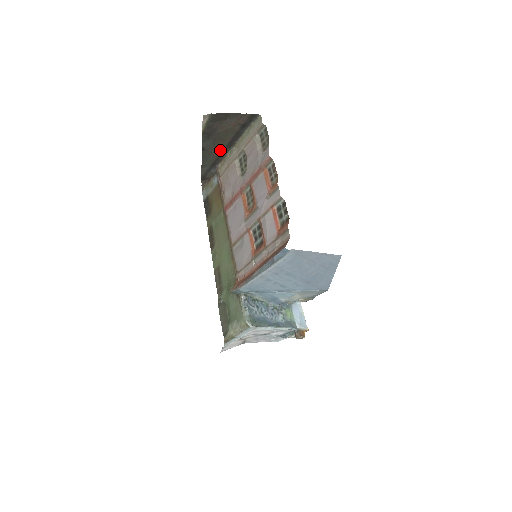
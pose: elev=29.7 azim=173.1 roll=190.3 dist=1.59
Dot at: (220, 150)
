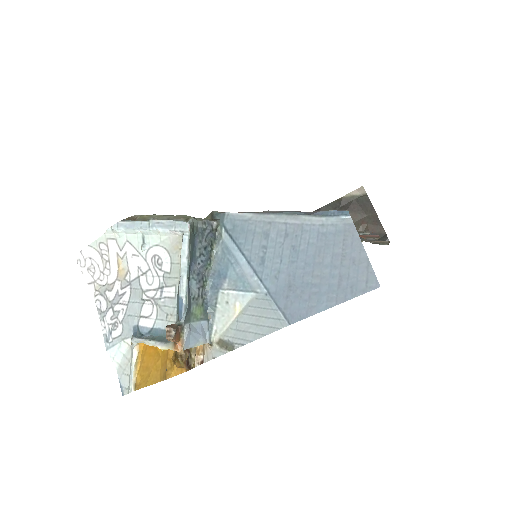
Dot at: occluded
